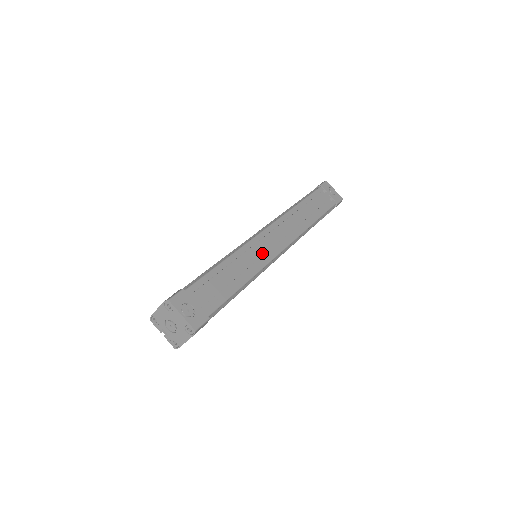
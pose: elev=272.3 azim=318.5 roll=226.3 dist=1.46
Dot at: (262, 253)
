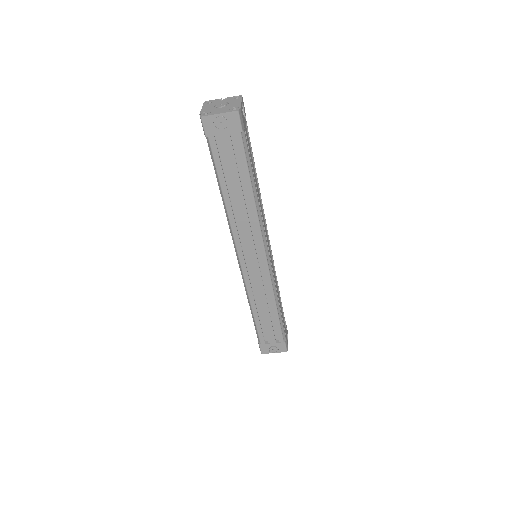
Dot at: (260, 281)
